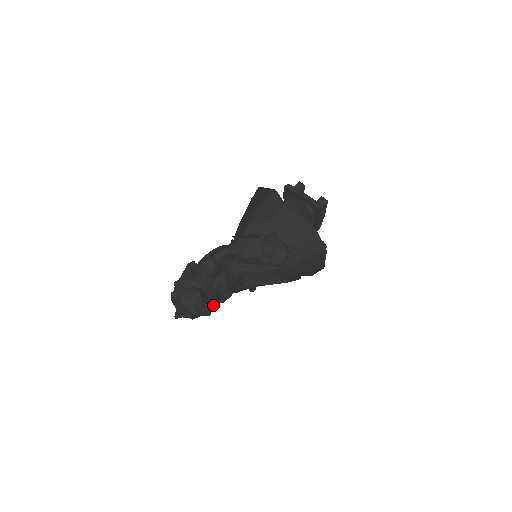
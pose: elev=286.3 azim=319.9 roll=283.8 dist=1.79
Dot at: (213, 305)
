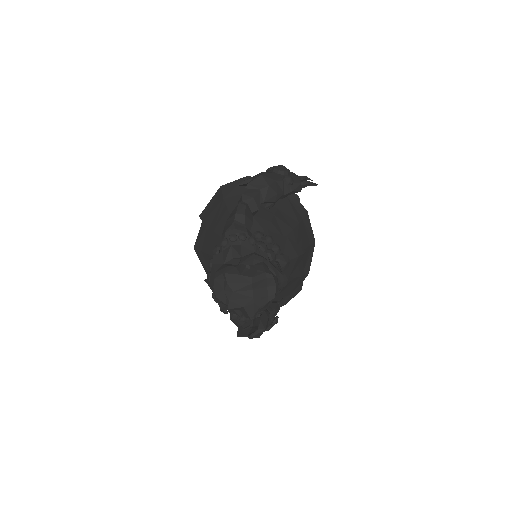
Dot at: occluded
